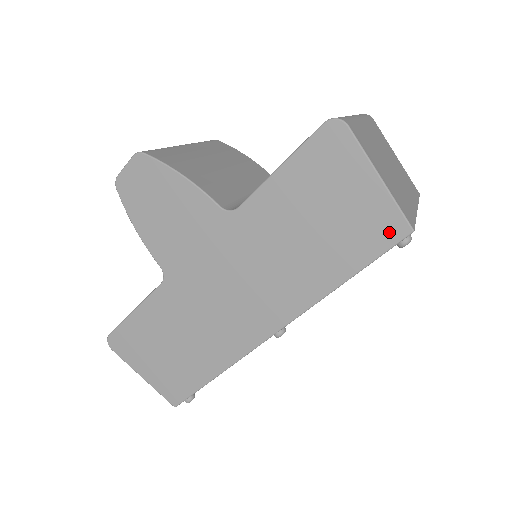
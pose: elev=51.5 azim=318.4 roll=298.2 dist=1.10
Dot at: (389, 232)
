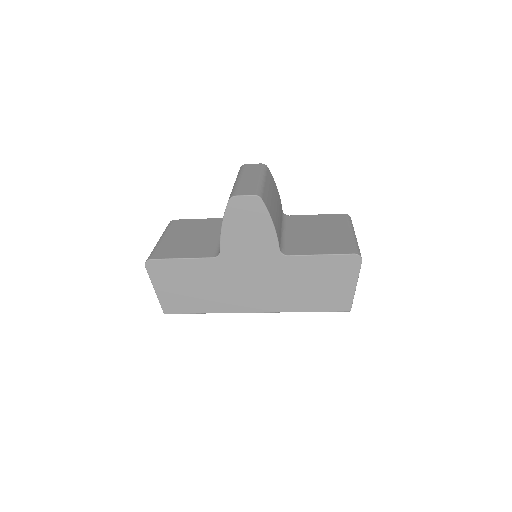
Dot at: (342, 306)
